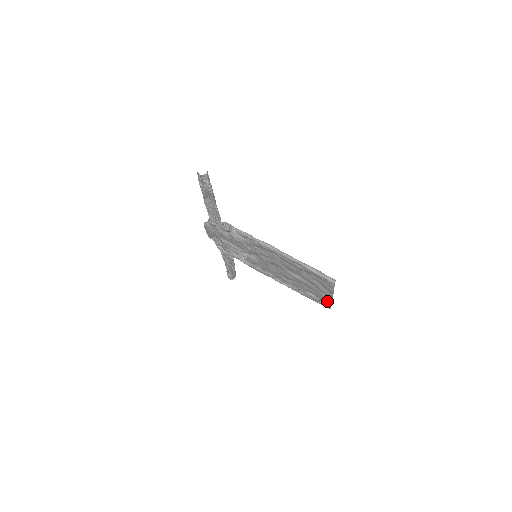
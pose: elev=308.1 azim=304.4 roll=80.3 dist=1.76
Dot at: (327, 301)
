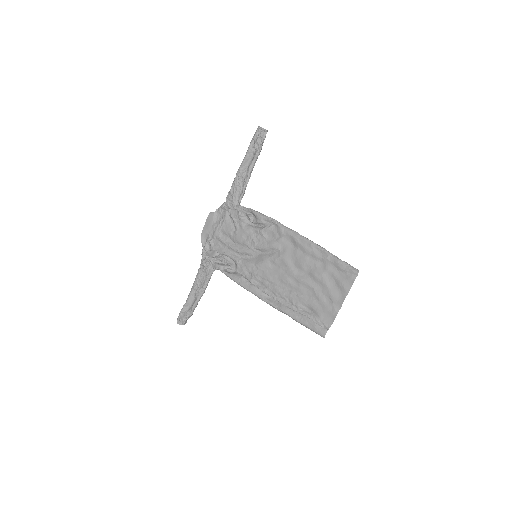
Dot at: (327, 319)
